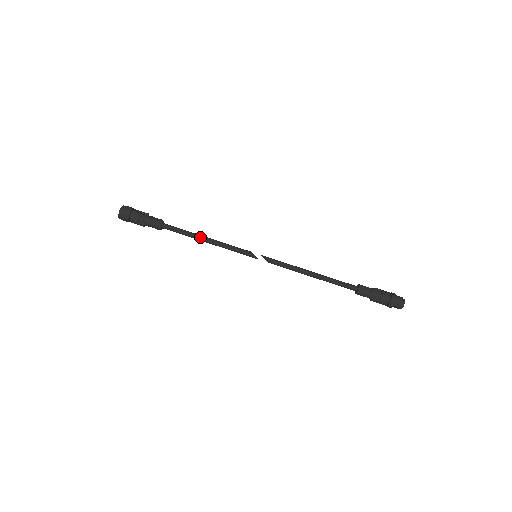
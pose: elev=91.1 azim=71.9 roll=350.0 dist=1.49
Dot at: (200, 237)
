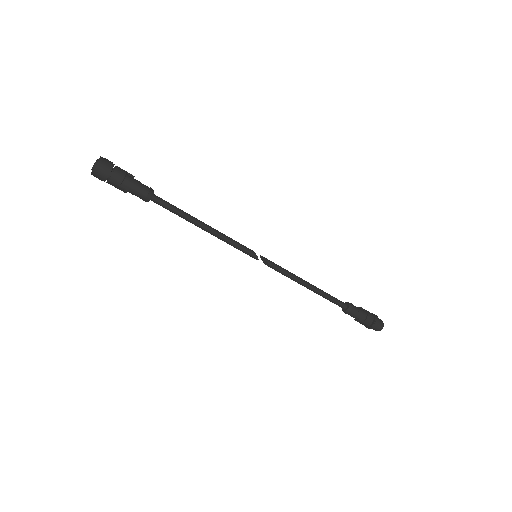
Dot at: (198, 221)
